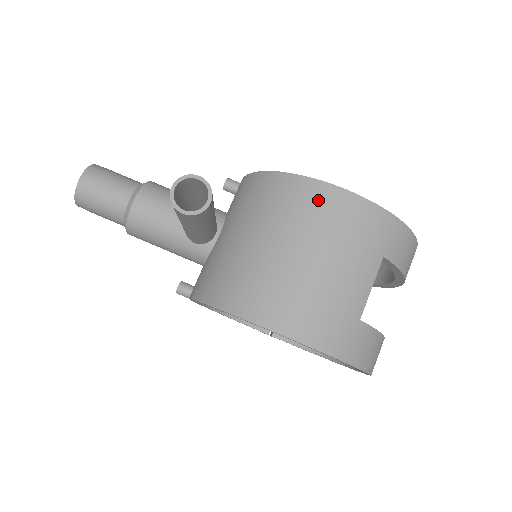
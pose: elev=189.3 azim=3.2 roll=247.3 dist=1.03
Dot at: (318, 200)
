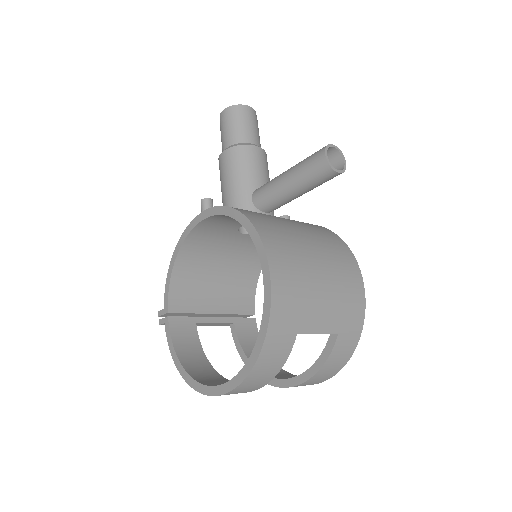
Dot at: (348, 264)
